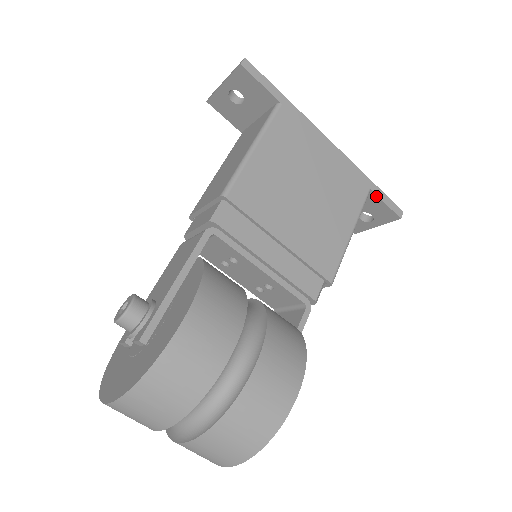
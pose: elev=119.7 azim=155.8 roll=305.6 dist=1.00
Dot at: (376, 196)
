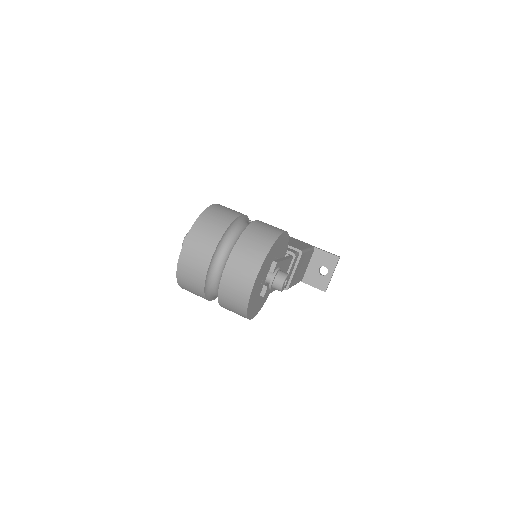
Dot at: (319, 250)
